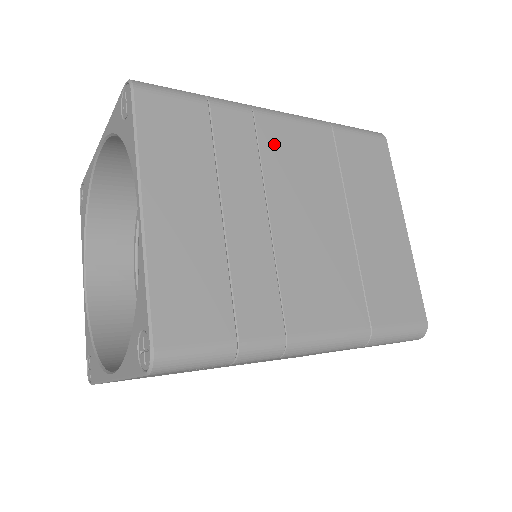
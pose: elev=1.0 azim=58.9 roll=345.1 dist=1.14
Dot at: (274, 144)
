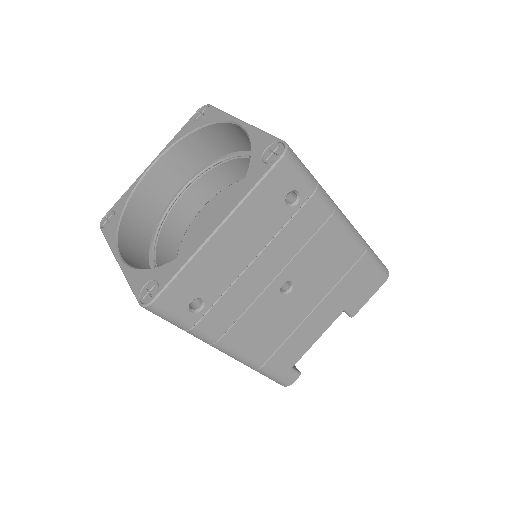
Dot at: occluded
